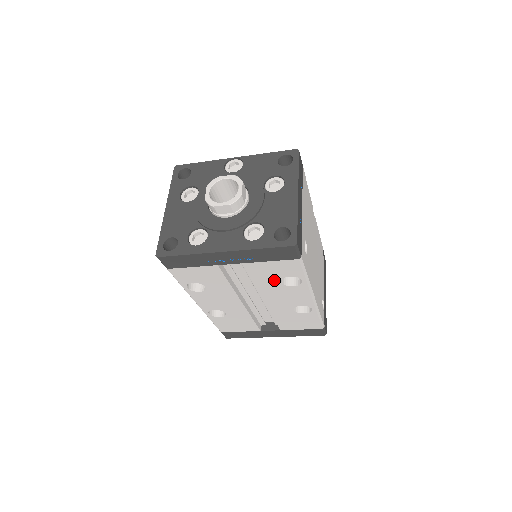
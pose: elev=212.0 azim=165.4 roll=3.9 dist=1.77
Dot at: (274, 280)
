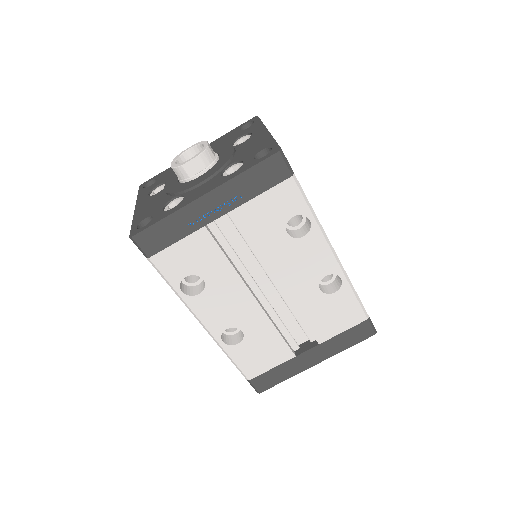
Dot at: (278, 232)
